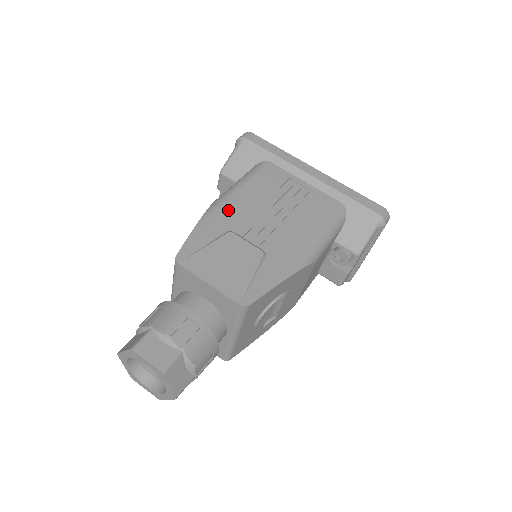
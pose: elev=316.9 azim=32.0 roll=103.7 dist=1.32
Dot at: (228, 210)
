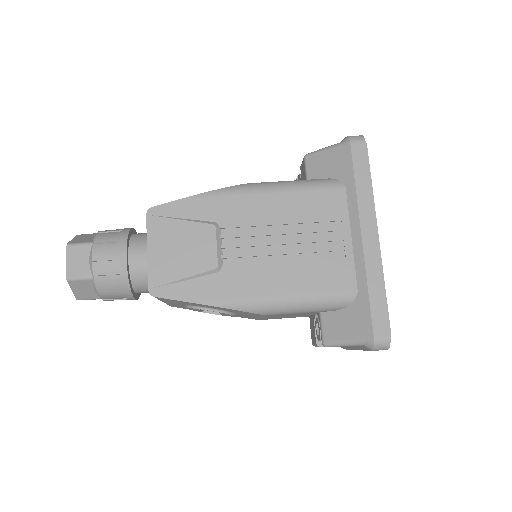
Dot at: (241, 203)
